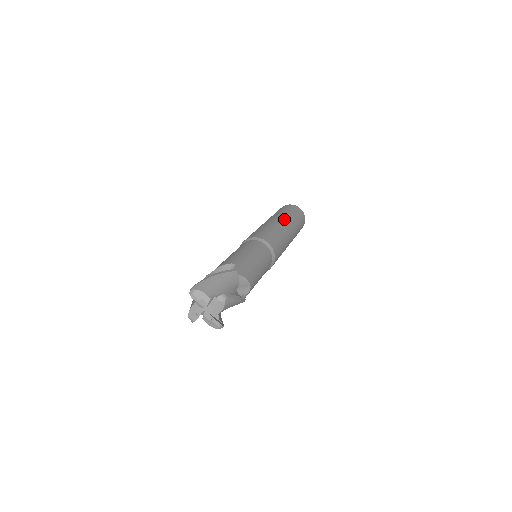
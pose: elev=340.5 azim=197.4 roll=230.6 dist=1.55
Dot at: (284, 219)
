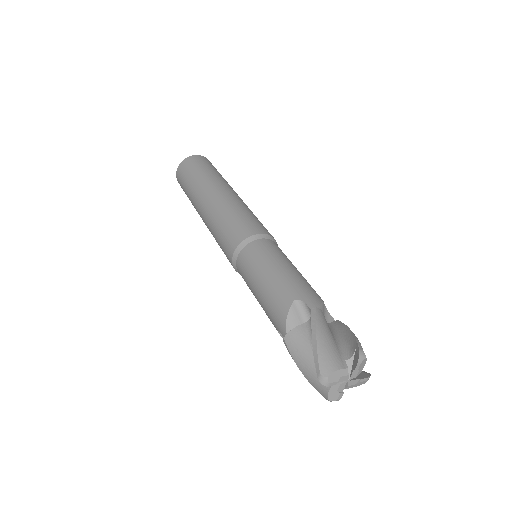
Dot at: (216, 186)
